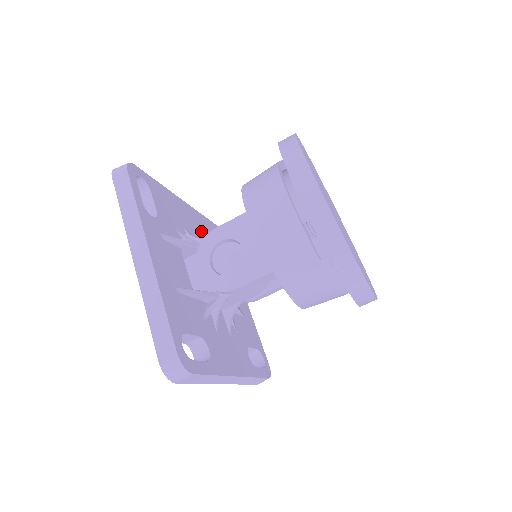
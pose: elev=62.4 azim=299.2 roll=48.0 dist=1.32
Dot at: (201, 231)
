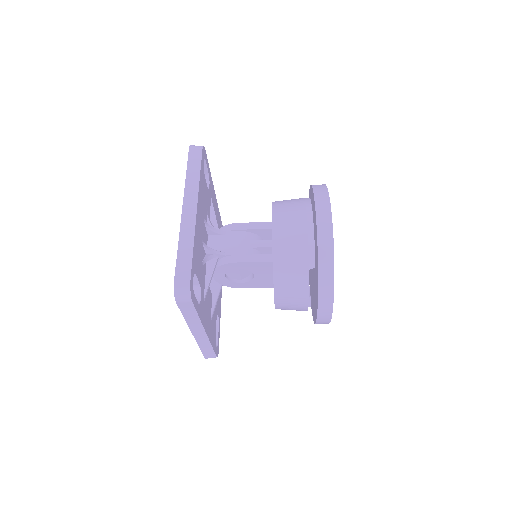
Dot at: (203, 206)
